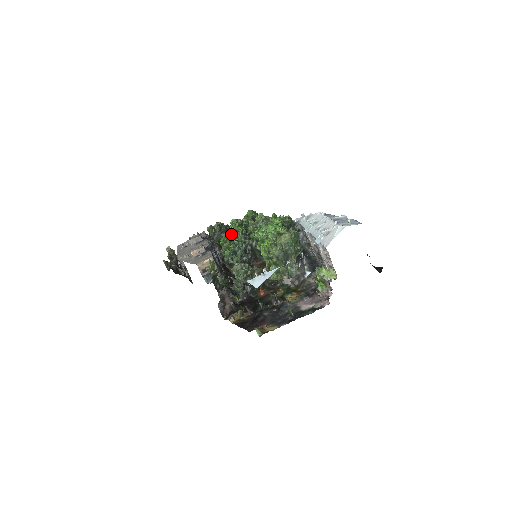
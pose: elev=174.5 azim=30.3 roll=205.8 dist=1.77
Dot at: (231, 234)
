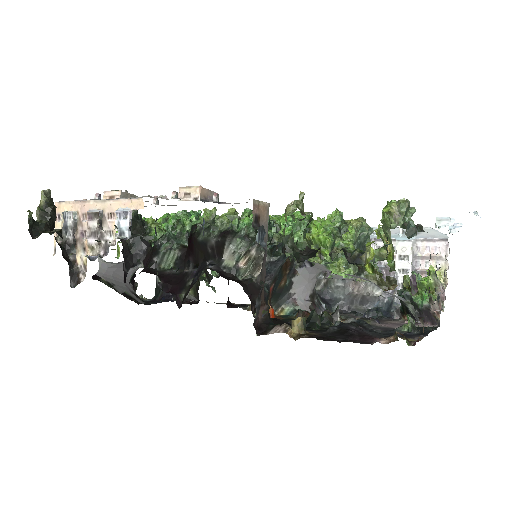
Dot at: (198, 215)
